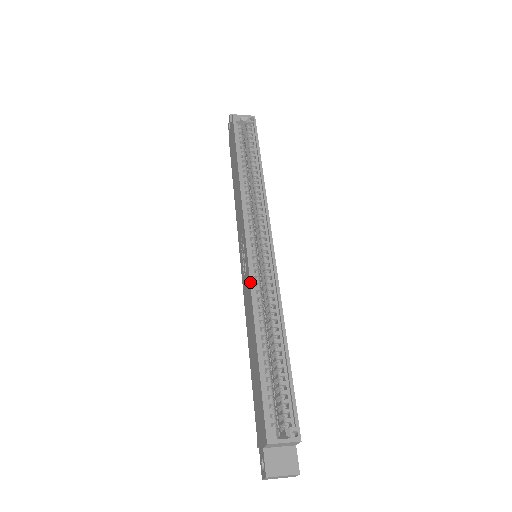
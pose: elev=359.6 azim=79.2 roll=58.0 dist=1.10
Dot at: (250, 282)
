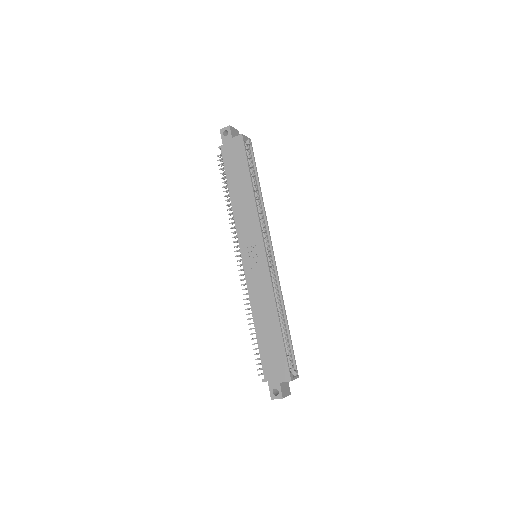
Dot at: (271, 281)
